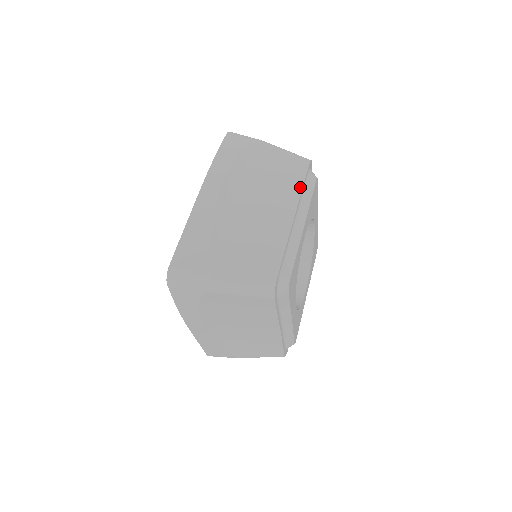
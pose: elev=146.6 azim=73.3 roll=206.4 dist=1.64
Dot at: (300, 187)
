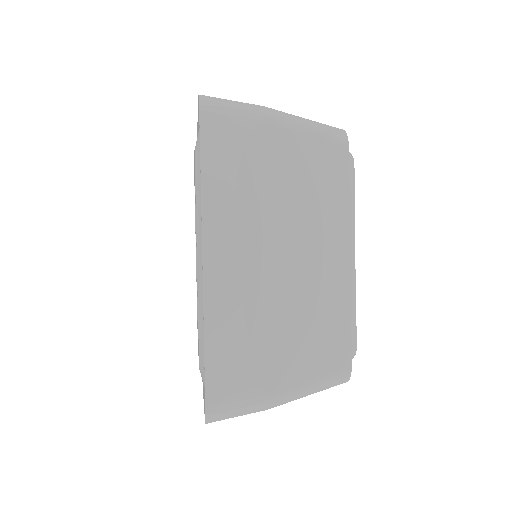
Dot at: (346, 199)
